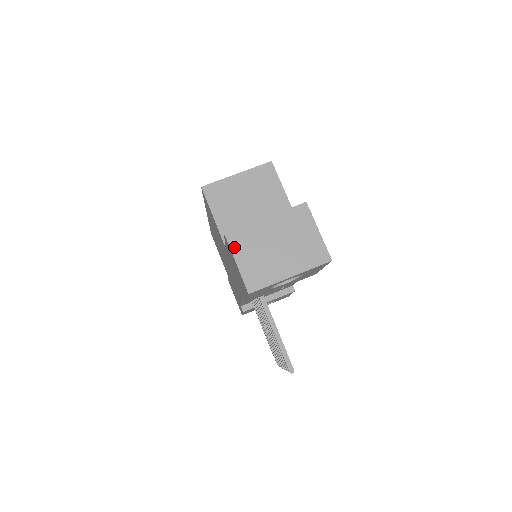
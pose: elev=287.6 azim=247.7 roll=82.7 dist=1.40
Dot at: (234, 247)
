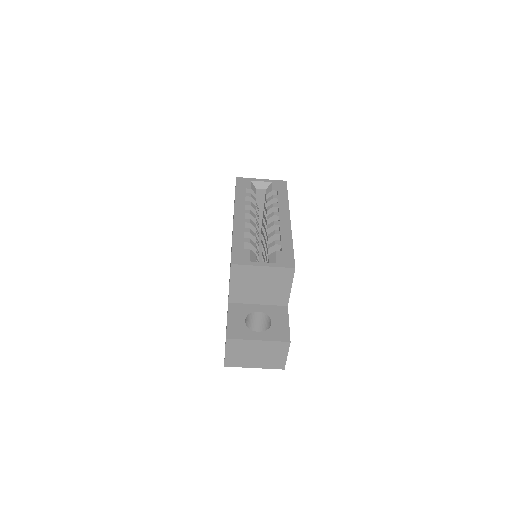
Dot at: (228, 346)
